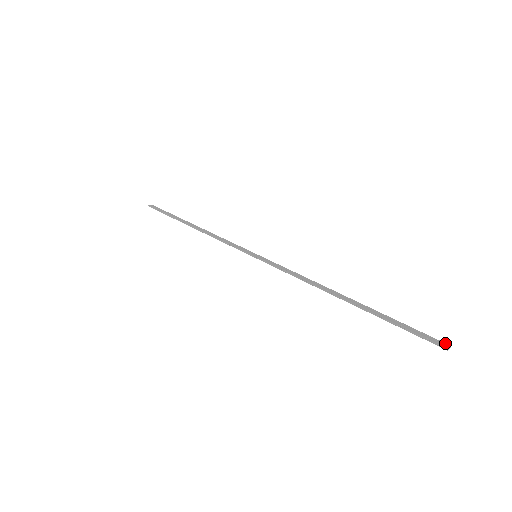
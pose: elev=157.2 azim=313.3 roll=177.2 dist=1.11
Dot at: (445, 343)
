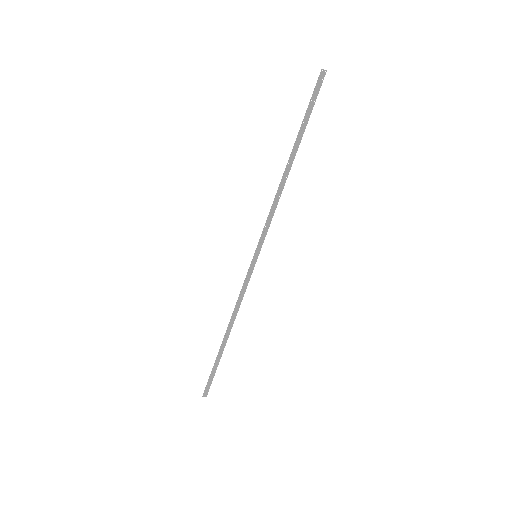
Dot at: (324, 75)
